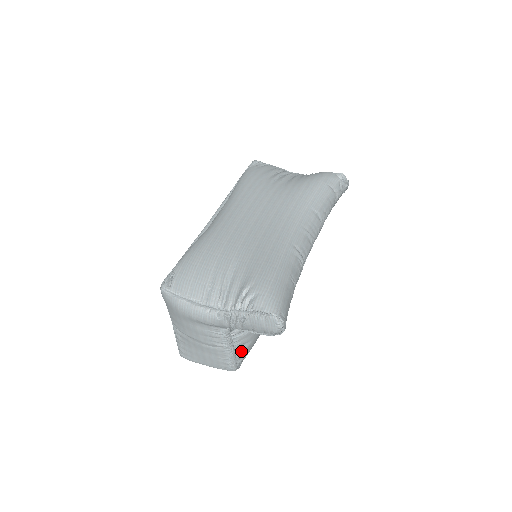
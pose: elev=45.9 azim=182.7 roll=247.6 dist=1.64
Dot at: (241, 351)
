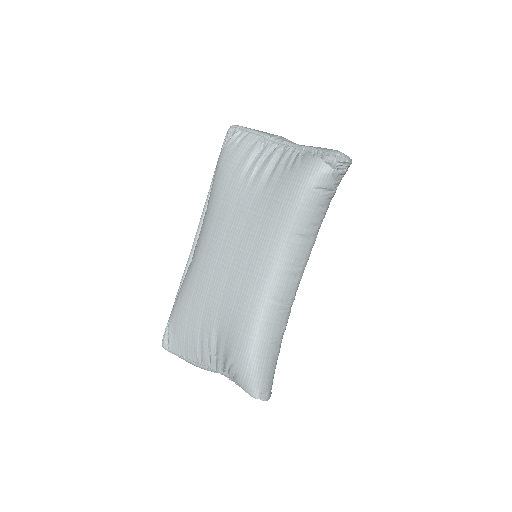
Dot at: occluded
